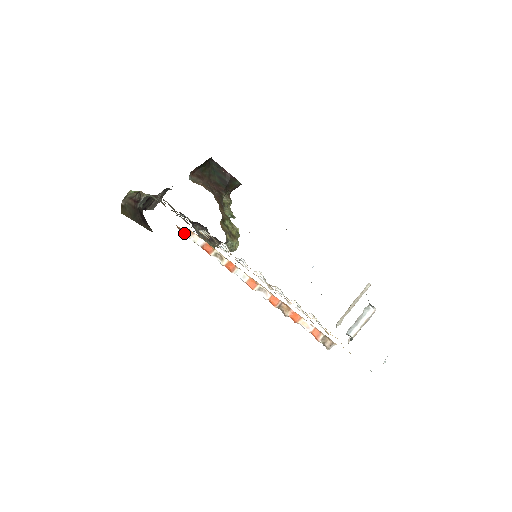
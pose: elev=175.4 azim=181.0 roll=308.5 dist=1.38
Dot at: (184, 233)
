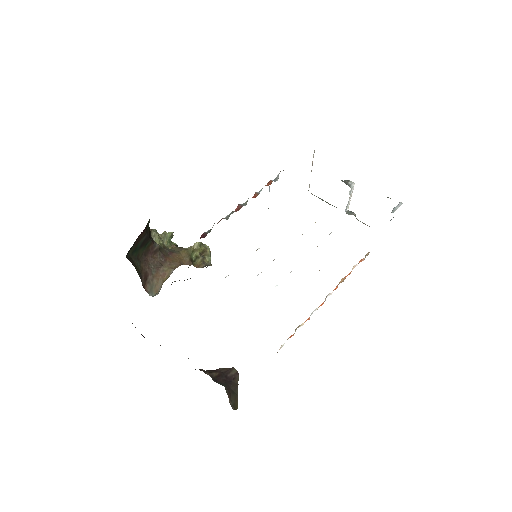
Dot at: occluded
